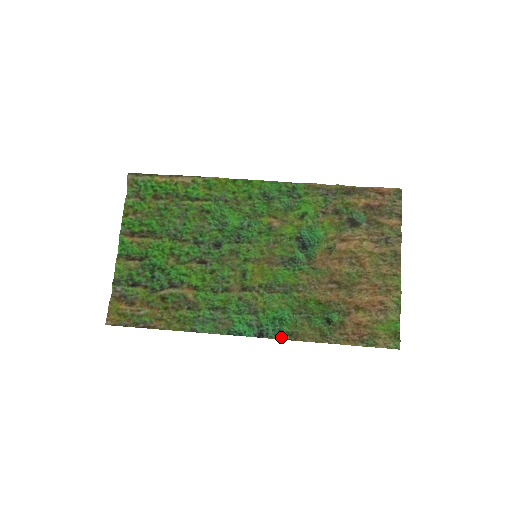
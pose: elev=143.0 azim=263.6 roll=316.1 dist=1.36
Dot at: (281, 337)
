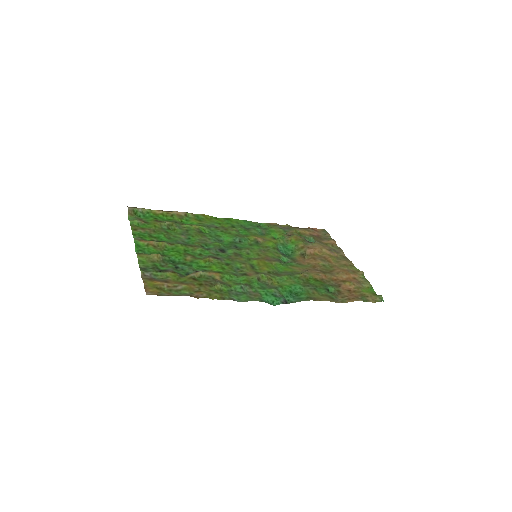
Dot at: (304, 300)
